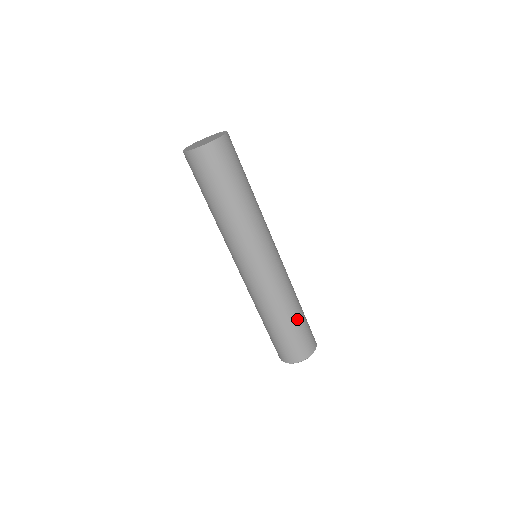
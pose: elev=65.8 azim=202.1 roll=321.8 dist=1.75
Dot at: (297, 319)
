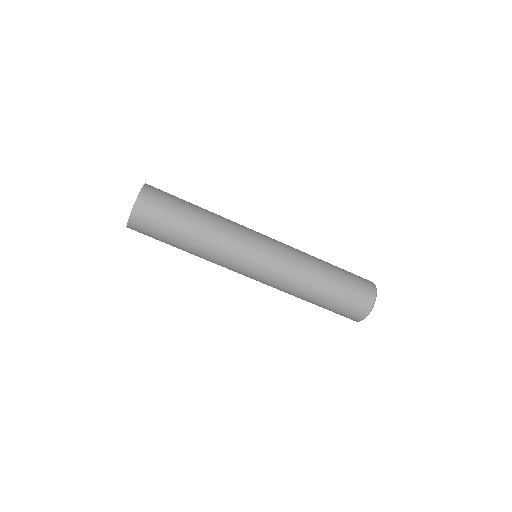
Dot at: (332, 284)
